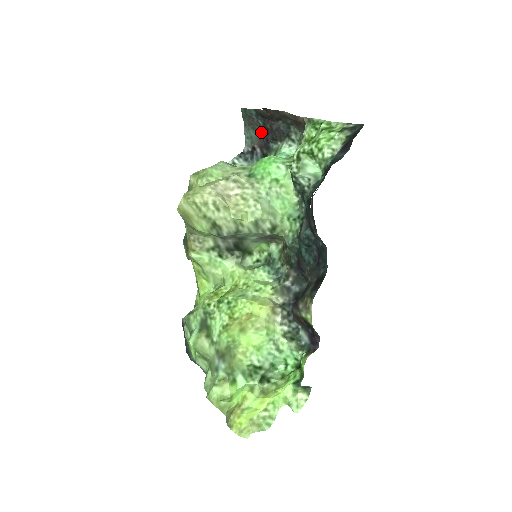
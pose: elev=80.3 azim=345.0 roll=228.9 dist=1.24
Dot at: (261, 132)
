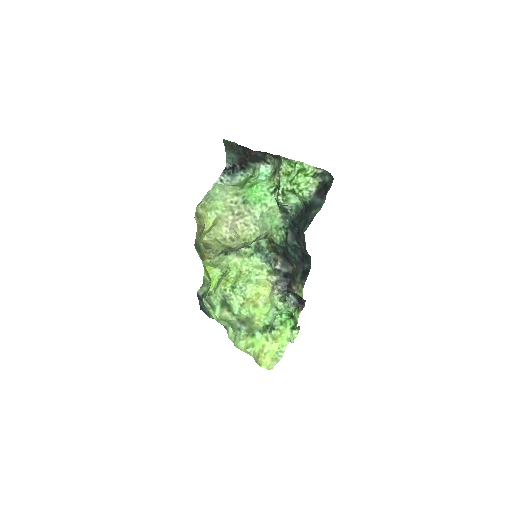
Dot at: (240, 155)
